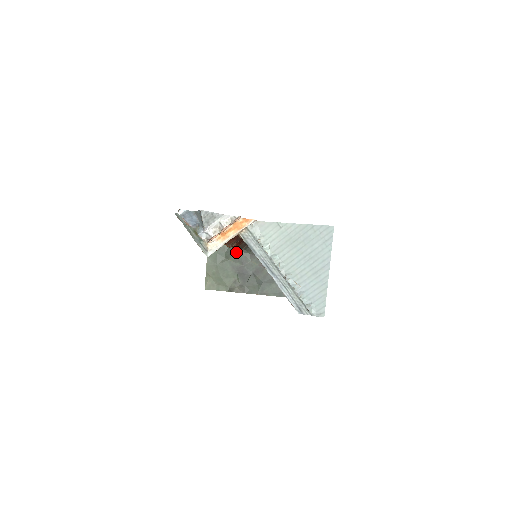
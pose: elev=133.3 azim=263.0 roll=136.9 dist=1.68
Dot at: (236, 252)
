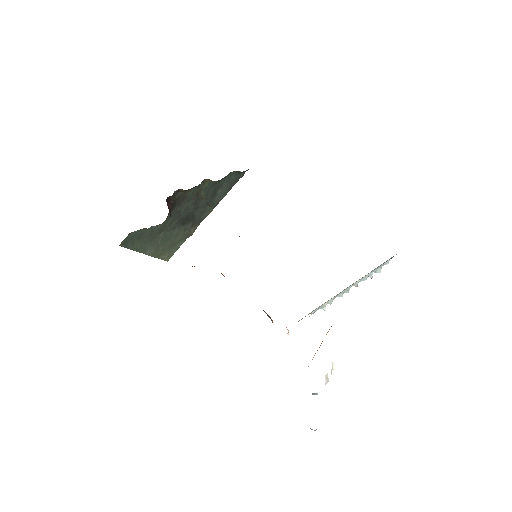
Dot at: (164, 222)
